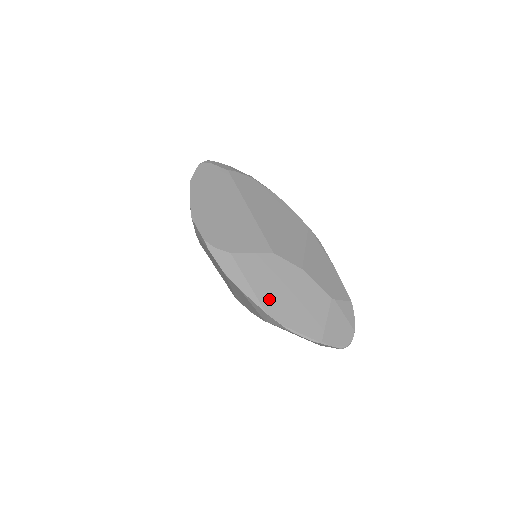
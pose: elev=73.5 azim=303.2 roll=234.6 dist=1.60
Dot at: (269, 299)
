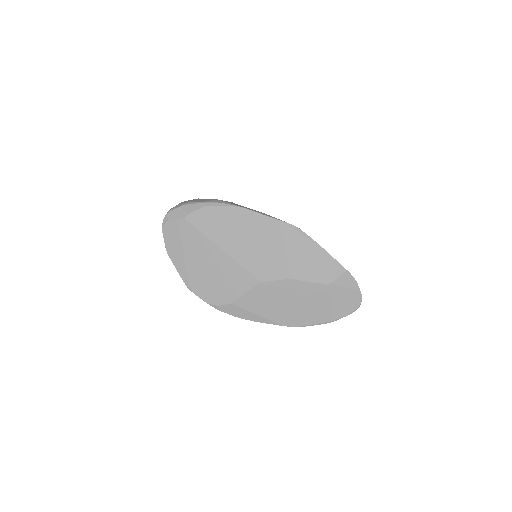
Dot at: (279, 316)
